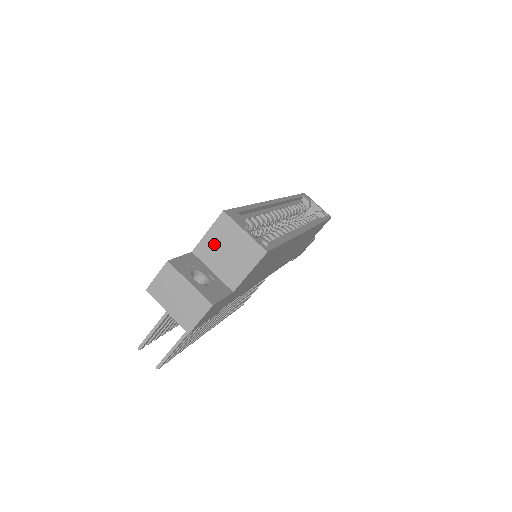
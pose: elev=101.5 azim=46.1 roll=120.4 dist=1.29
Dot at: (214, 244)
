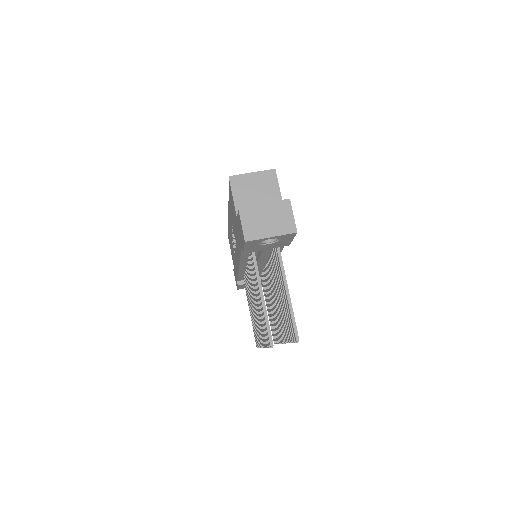
Dot at: (244, 199)
